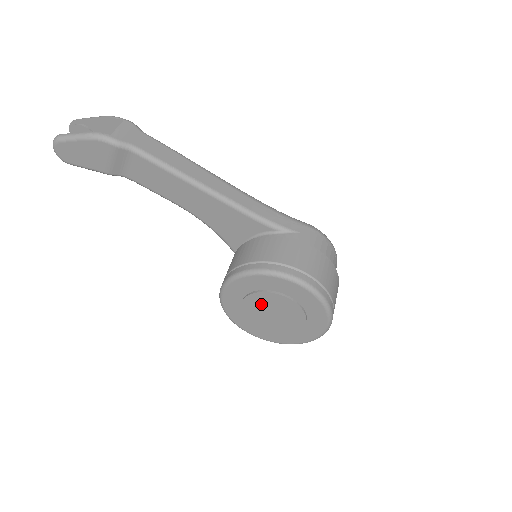
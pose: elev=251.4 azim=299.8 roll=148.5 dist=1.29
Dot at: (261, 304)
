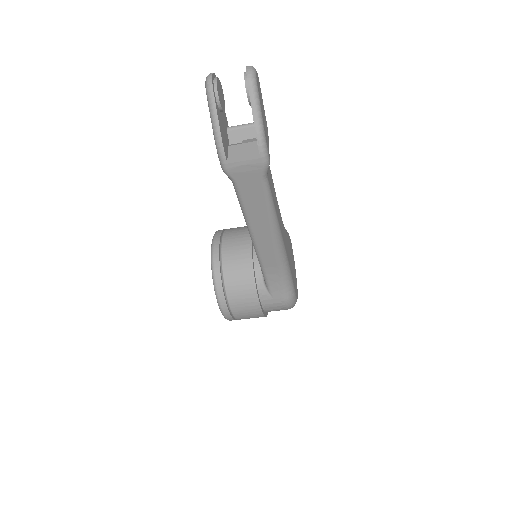
Dot at: occluded
